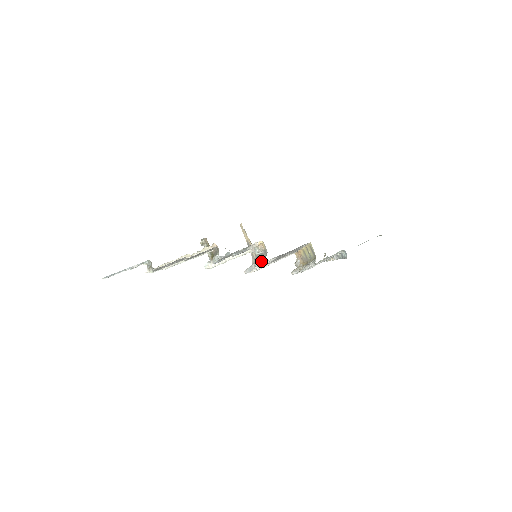
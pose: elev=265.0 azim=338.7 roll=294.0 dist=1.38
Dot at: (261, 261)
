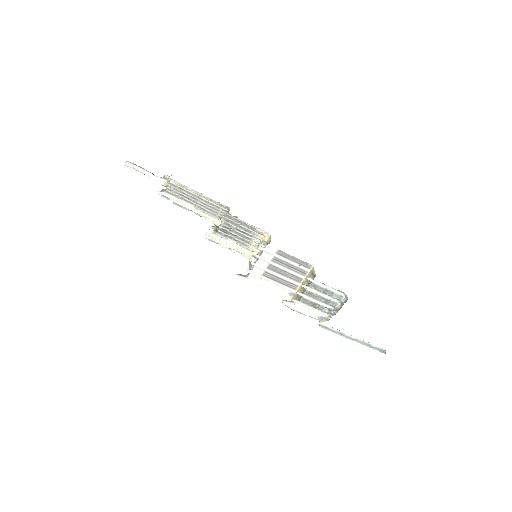
Dot at: (261, 247)
